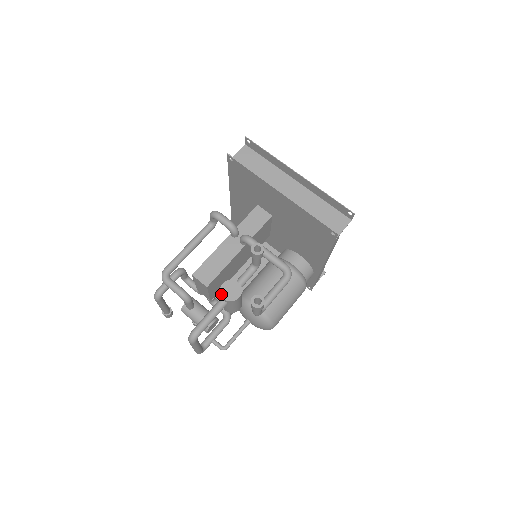
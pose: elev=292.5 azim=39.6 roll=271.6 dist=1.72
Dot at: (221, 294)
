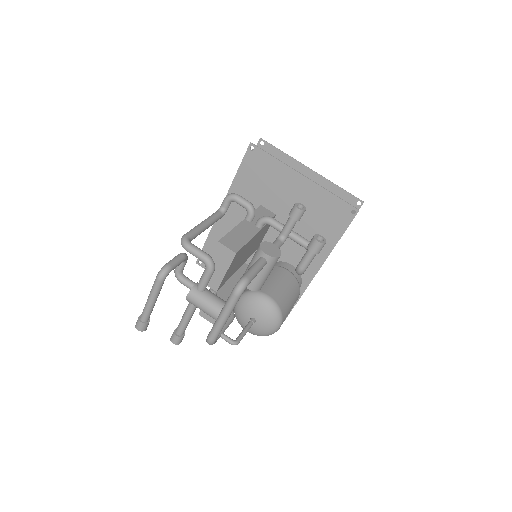
Dot at: (263, 250)
